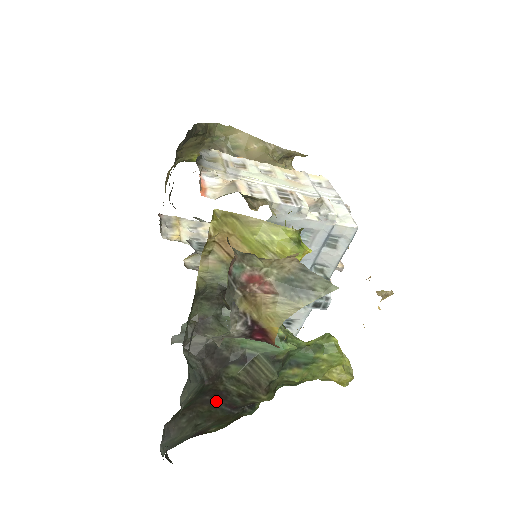
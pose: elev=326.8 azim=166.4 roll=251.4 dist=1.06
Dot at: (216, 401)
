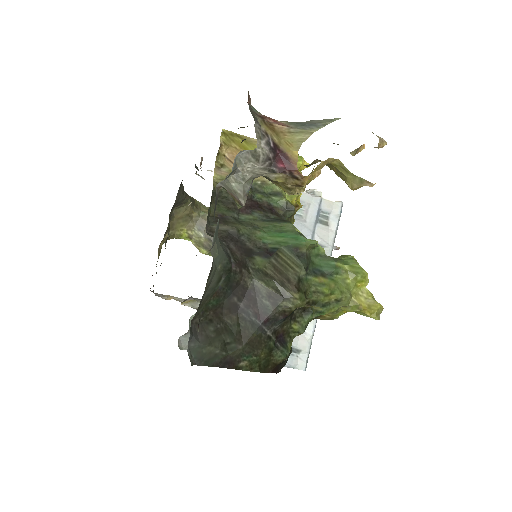
Dot at: (245, 308)
